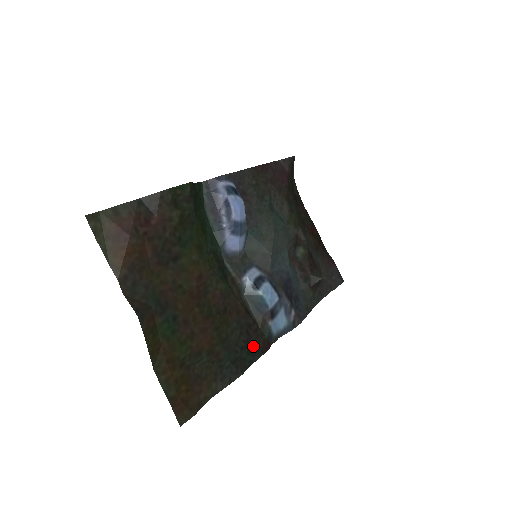
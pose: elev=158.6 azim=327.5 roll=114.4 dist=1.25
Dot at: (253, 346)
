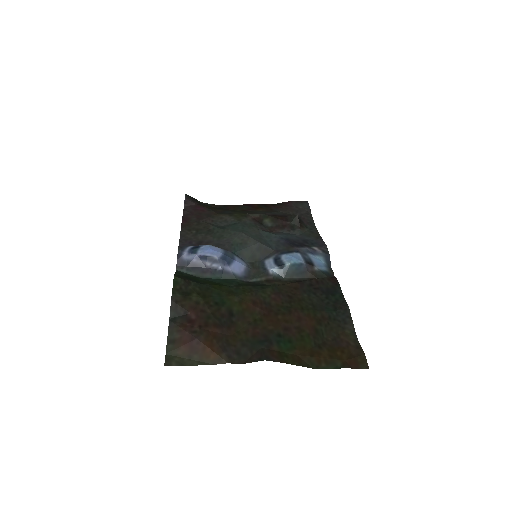
Dot at: (329, 289)
